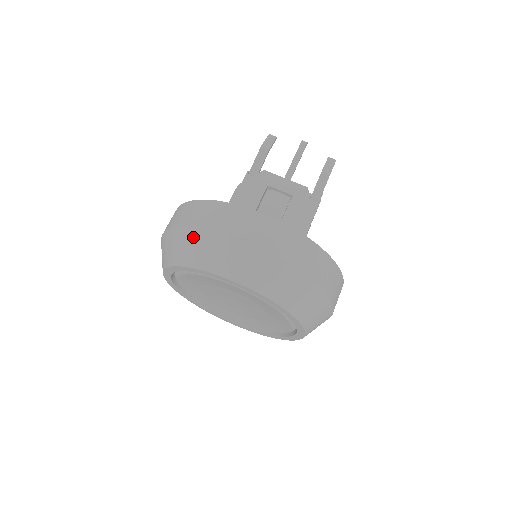
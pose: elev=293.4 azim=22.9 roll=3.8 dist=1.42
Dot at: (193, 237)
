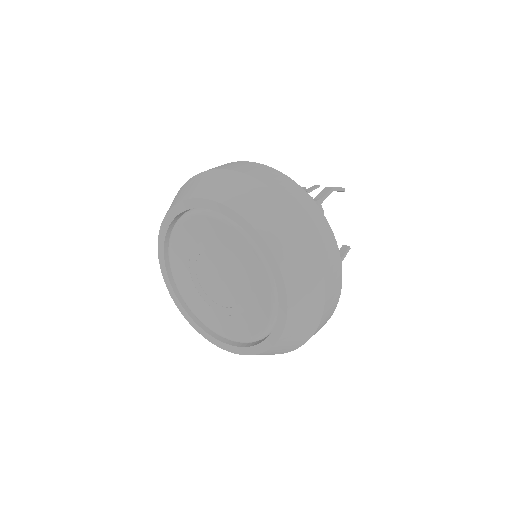
Dot at: (179, 191)
